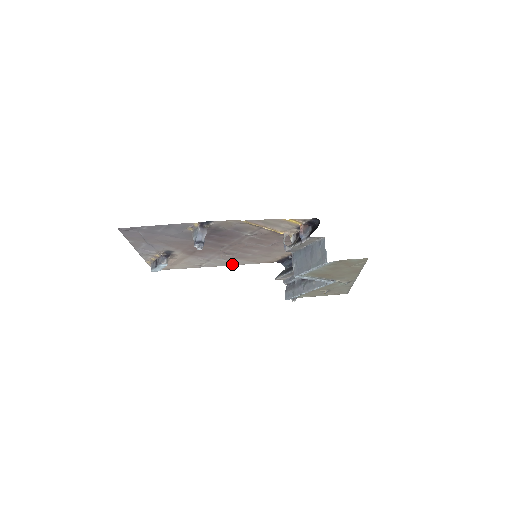
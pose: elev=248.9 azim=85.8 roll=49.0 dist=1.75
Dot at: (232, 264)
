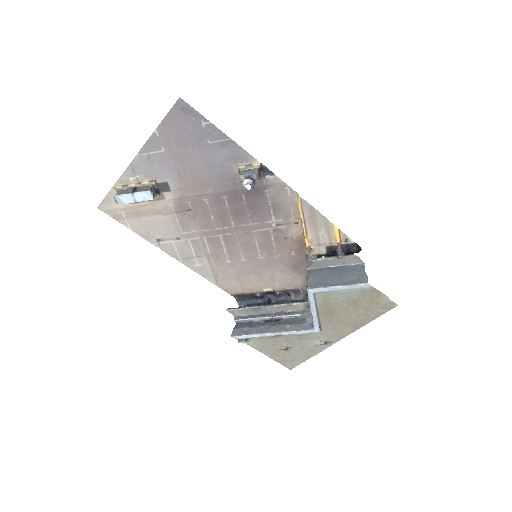
Dot at: (190, 265)
